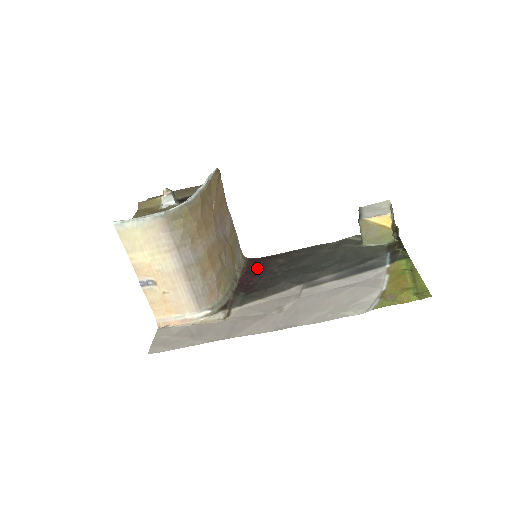
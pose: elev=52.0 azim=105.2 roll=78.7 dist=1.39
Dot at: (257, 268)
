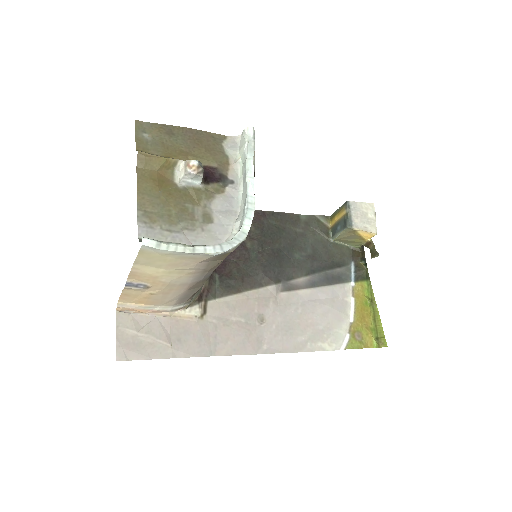
Dot at: occluded
